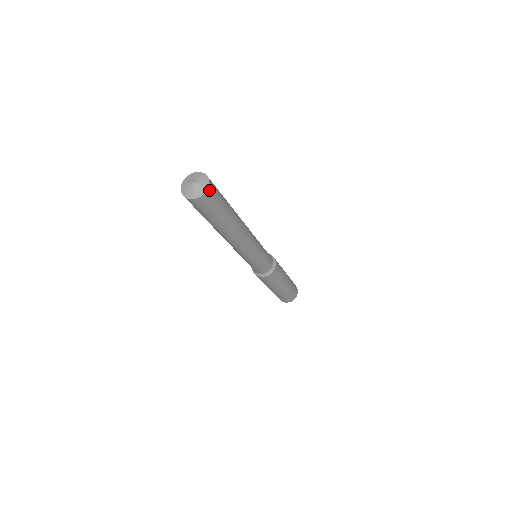
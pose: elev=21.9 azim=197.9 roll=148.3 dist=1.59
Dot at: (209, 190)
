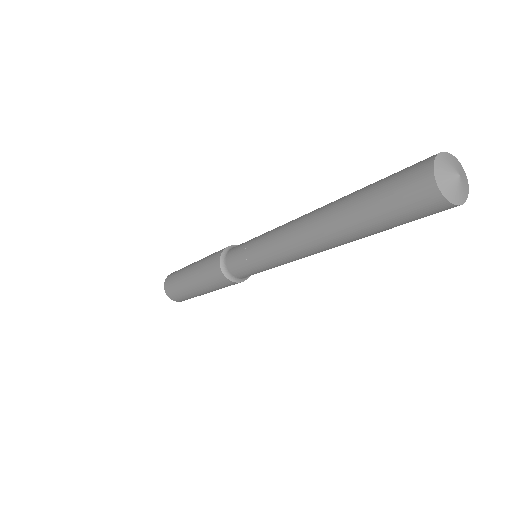
Dot at: occluded
